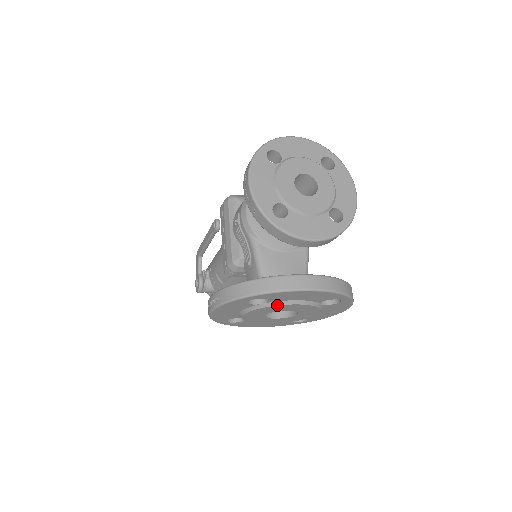
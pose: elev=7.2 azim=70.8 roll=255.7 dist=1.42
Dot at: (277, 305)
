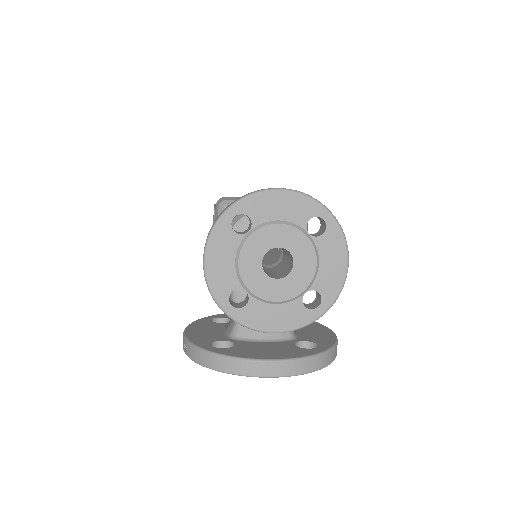
Dot at: occluded
